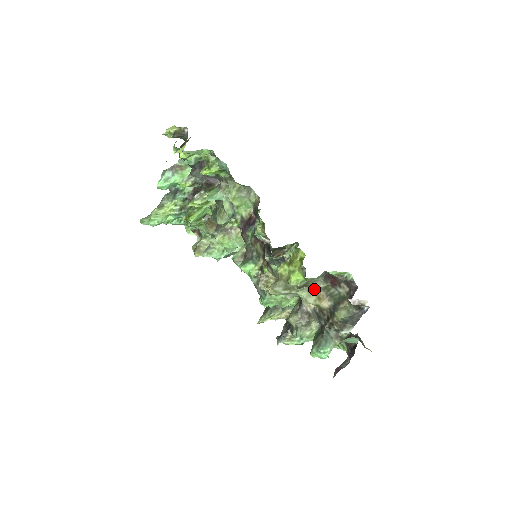
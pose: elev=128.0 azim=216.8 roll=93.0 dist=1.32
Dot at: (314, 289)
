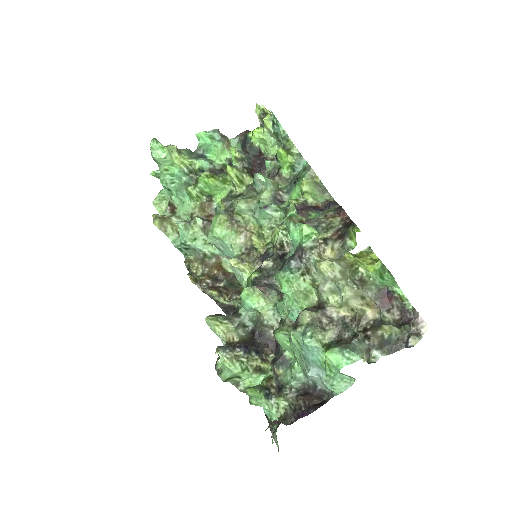
Dot at: (363, 295)
